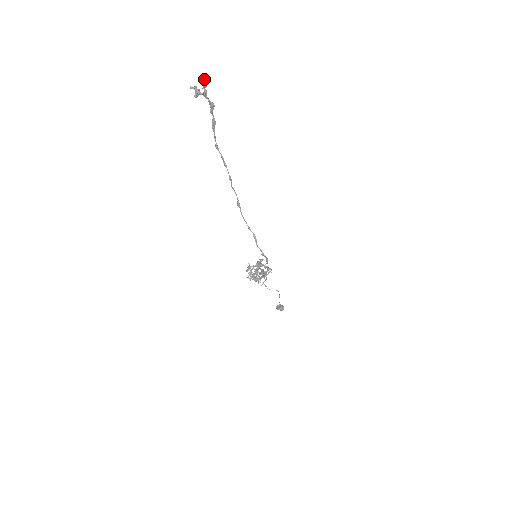
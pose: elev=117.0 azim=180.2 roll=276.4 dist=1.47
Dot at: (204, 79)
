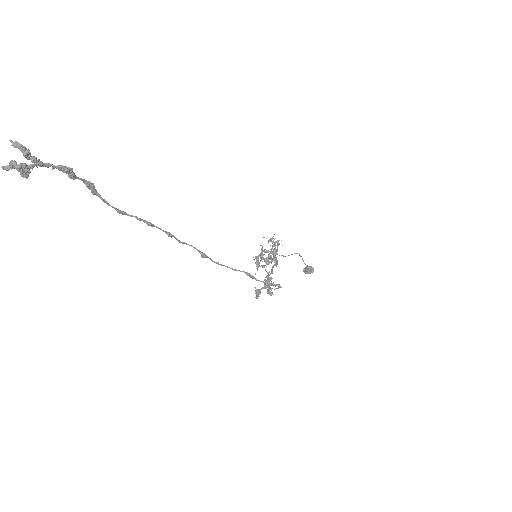
Dot at: (16, 141)
